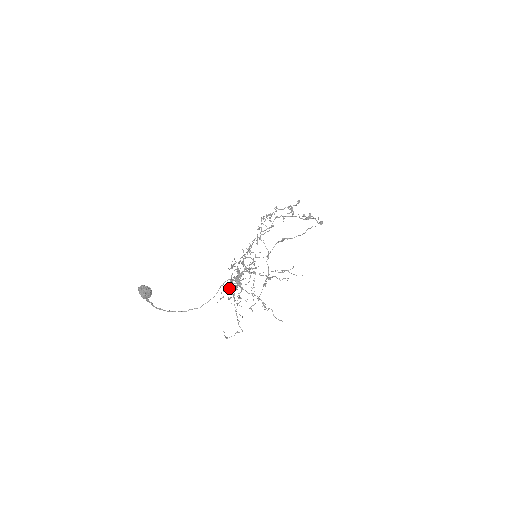
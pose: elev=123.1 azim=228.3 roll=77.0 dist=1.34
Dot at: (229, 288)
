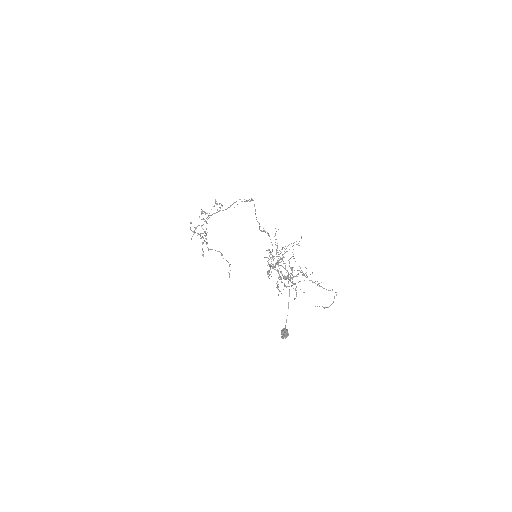
Dot at: (278, 287)
